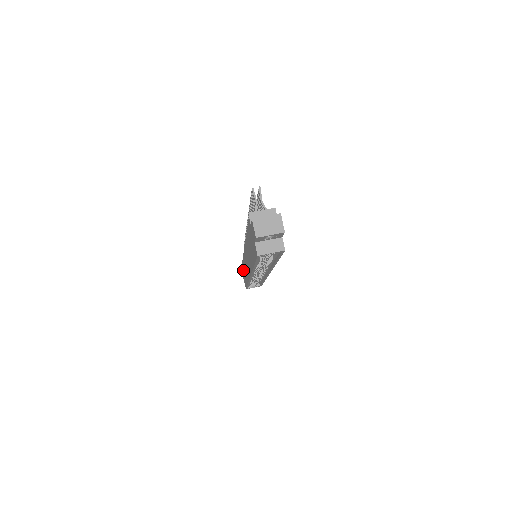
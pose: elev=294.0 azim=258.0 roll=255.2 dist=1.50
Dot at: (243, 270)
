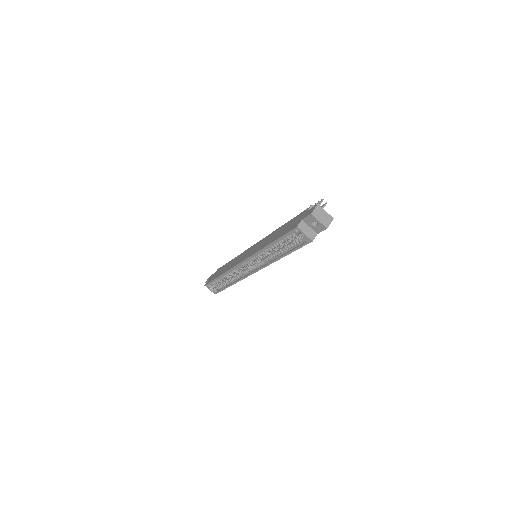
Dot at: (220, 269)
